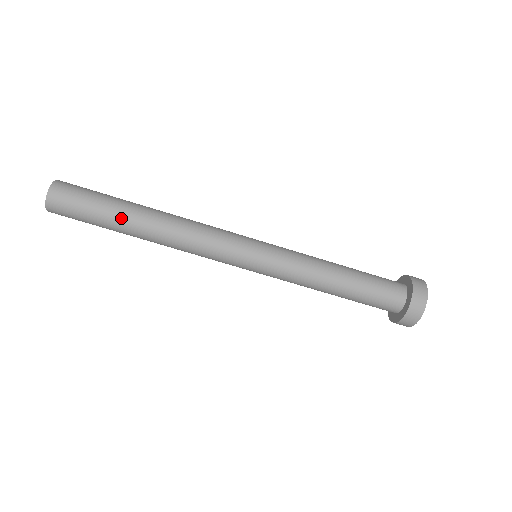
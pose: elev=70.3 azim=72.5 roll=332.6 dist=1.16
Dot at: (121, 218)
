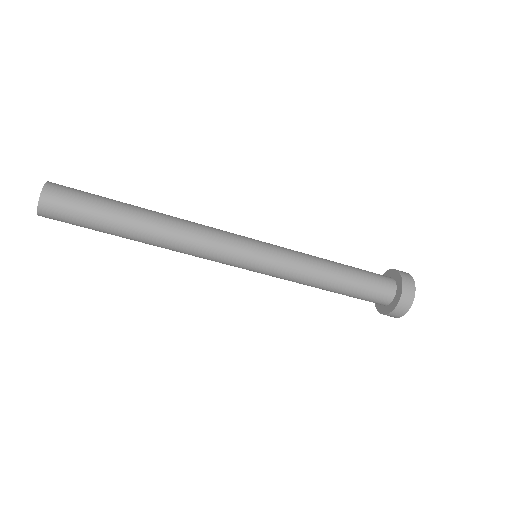
Dot at: (123, 216)
